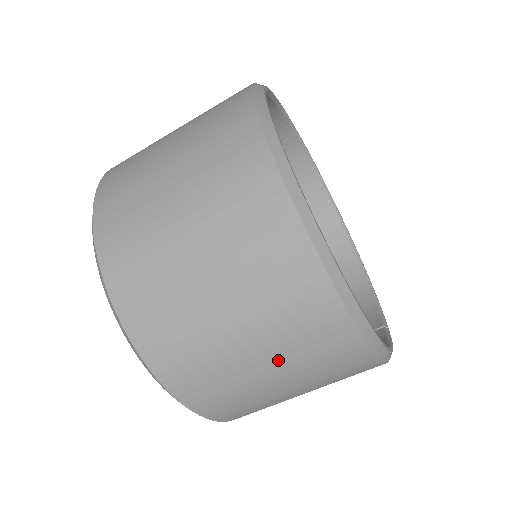
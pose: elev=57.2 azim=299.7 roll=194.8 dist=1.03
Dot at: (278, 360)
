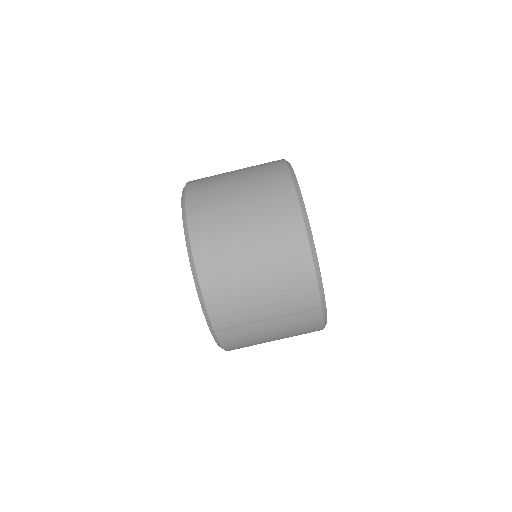
Dot at: (251, 204)
